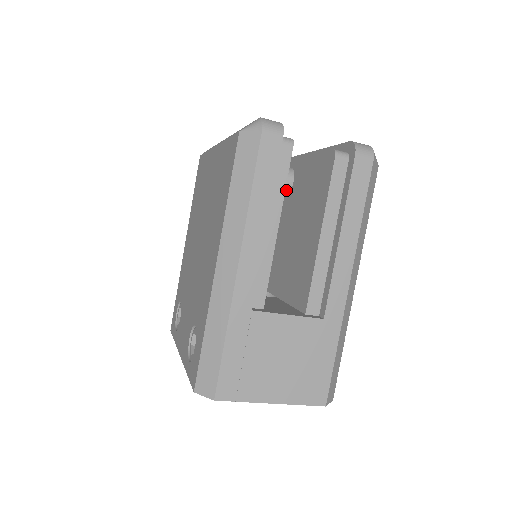
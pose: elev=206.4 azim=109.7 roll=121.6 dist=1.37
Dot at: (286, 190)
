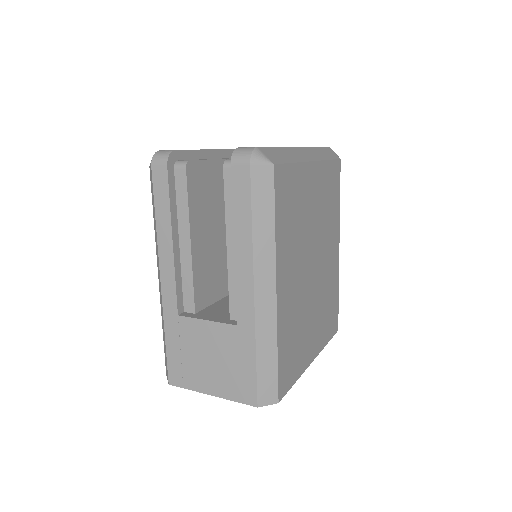
Dot at: occluded
